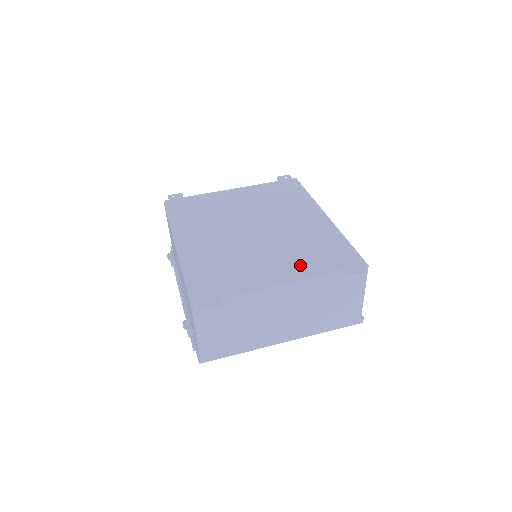
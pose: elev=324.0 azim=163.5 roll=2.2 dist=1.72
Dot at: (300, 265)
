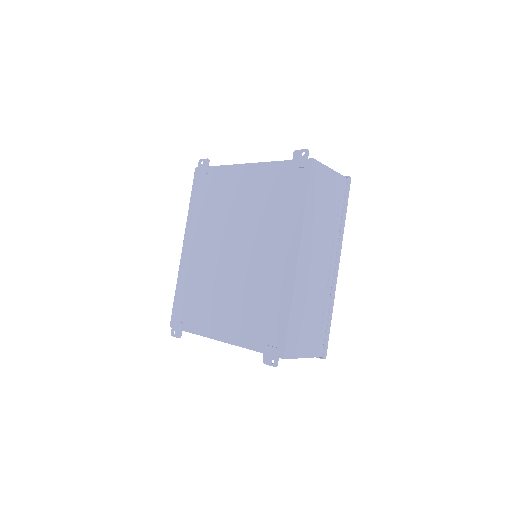
Dot at: (239, 325)
